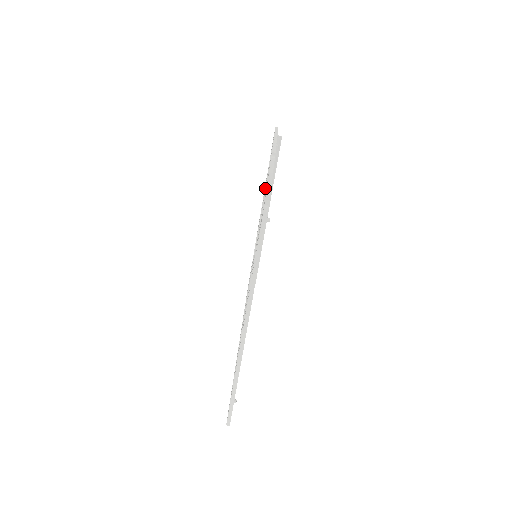
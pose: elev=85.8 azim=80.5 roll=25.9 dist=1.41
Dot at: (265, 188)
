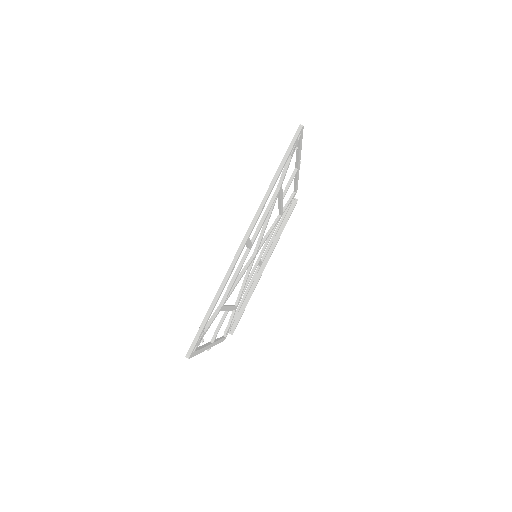
Dot at: occluded
